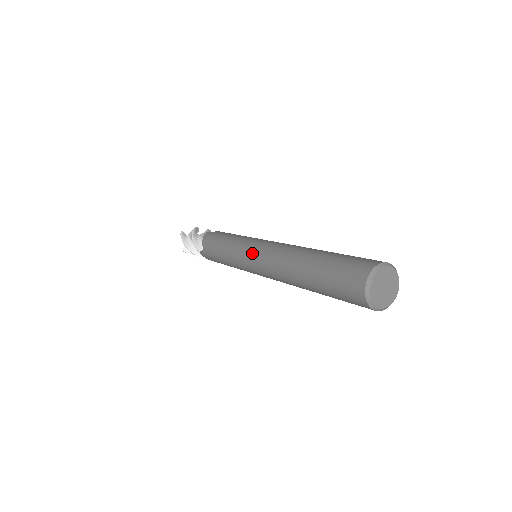
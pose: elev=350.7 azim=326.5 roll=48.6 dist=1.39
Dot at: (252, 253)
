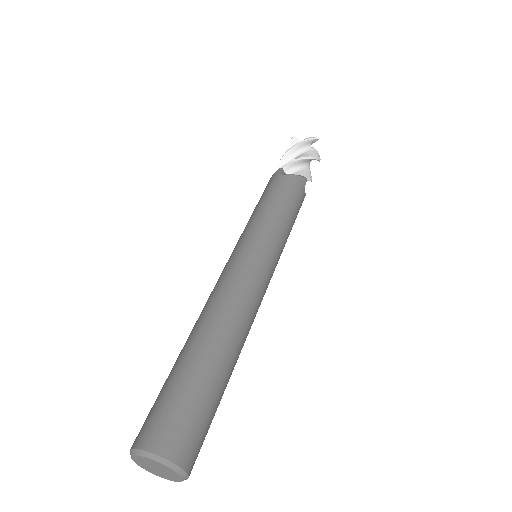
Dot at: (226, 263)
